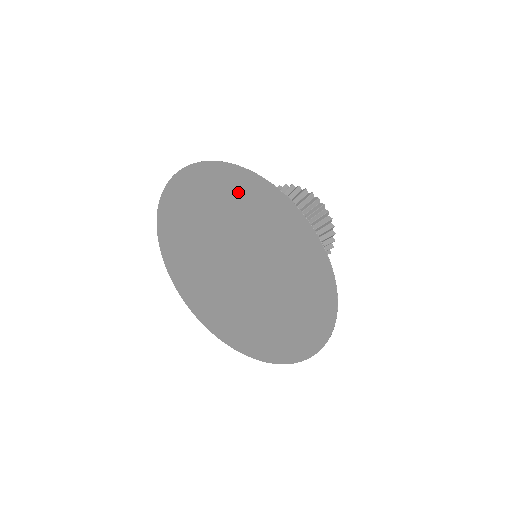
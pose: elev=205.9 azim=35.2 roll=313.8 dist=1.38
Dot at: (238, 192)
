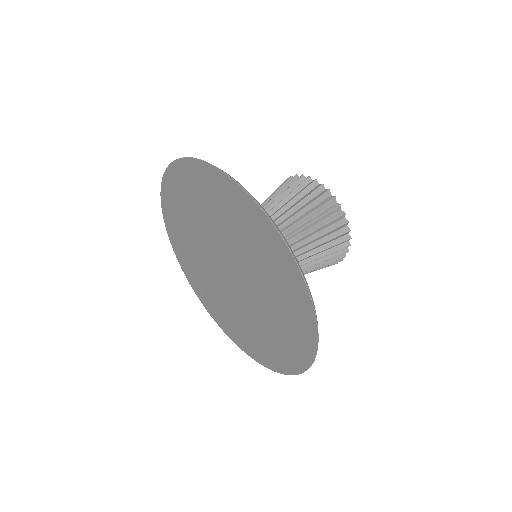
Dot at: (261, 237)
